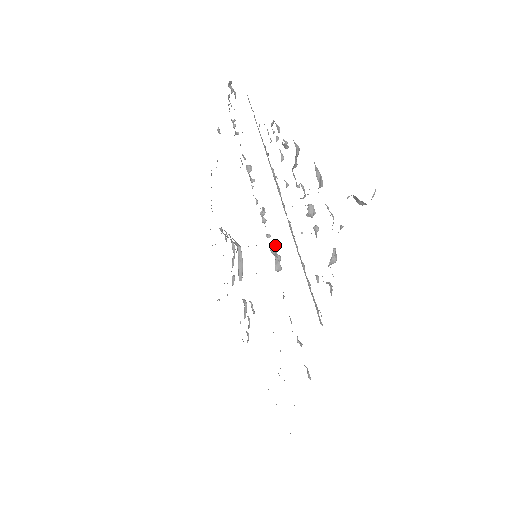
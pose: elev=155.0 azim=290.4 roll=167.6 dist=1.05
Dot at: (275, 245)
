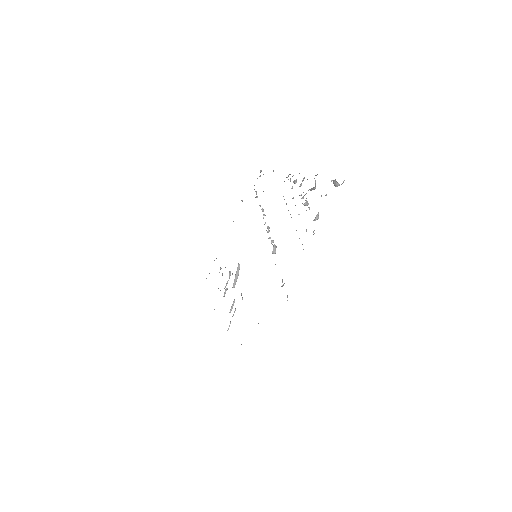
Dot at: occluded
